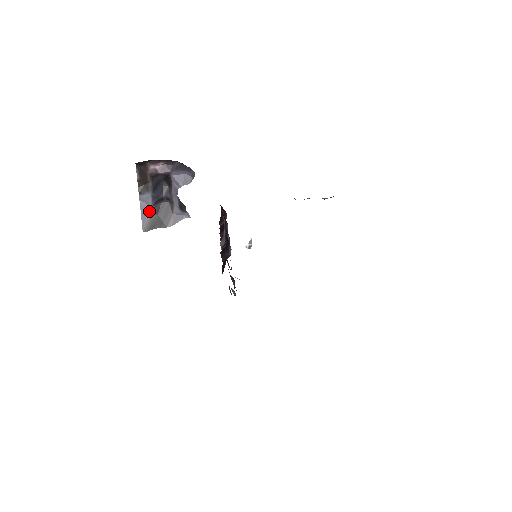
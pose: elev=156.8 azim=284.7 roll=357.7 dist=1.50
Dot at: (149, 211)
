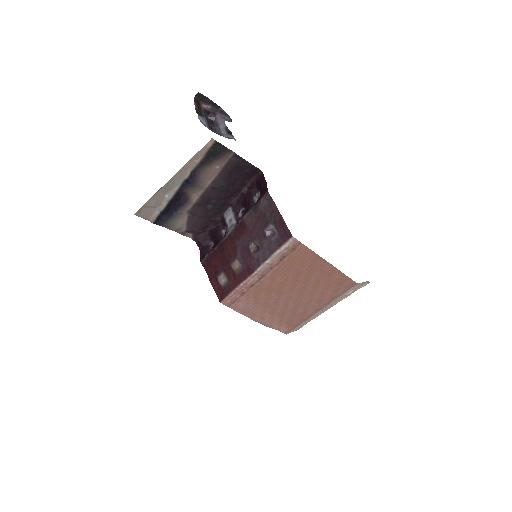
Dot at: (207, 127)
